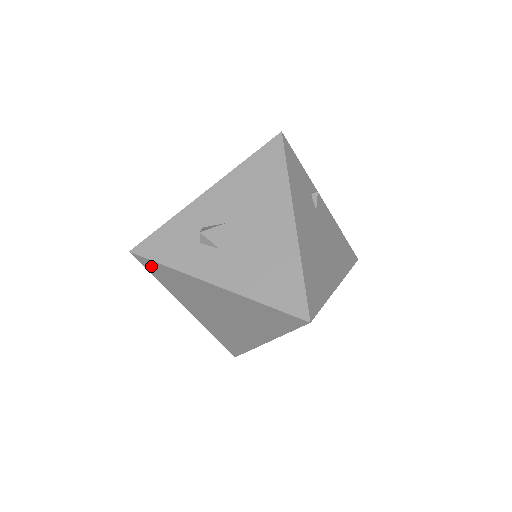
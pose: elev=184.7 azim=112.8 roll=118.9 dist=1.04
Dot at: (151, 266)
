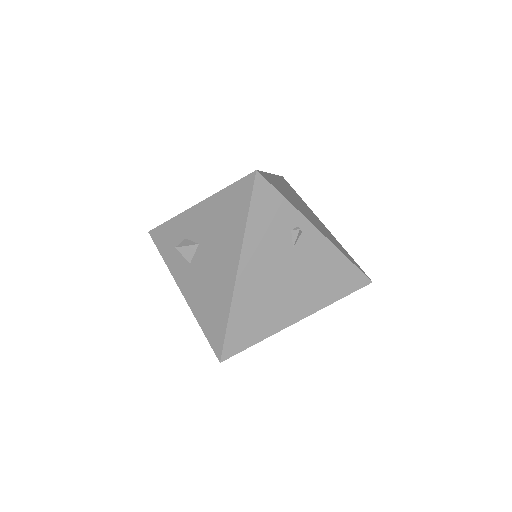
Dot at: occluded
